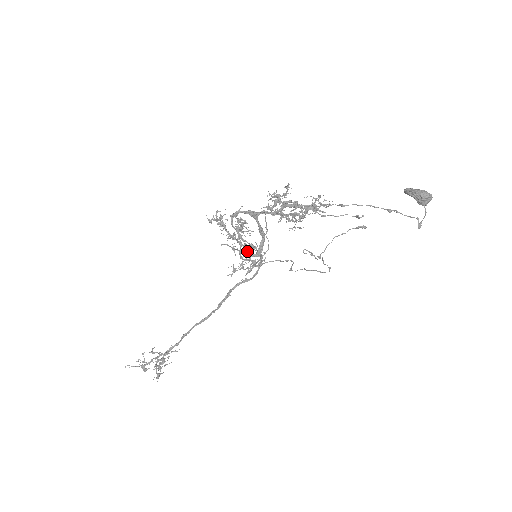
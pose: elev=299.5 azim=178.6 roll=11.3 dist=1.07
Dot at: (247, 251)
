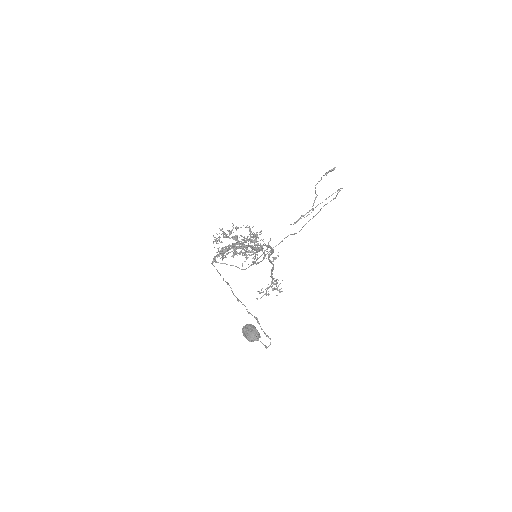
Dot at: (250, 252)
